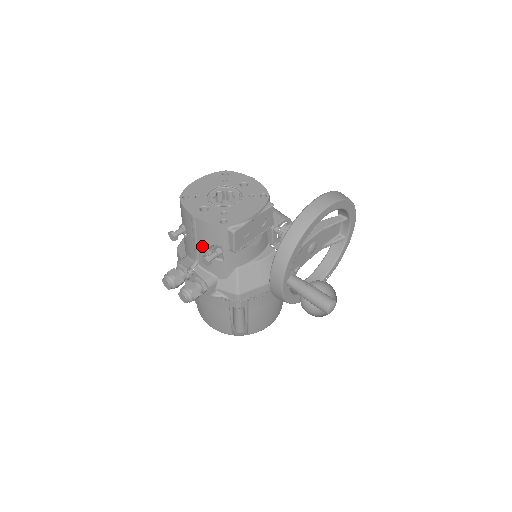
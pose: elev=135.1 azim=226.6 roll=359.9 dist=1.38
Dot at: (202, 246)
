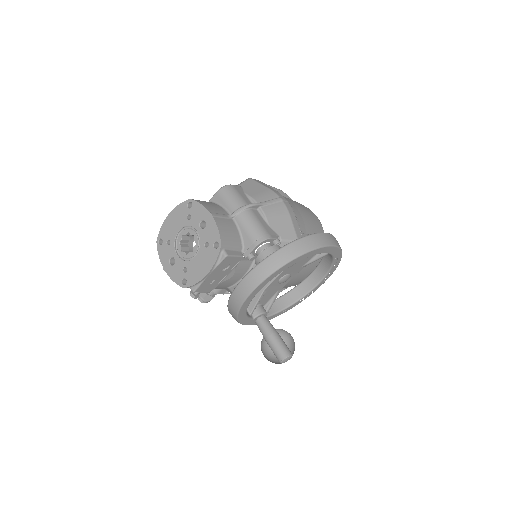
Dot at: occluded
